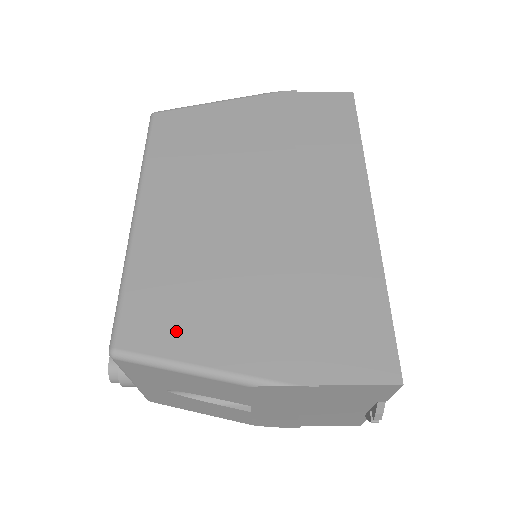
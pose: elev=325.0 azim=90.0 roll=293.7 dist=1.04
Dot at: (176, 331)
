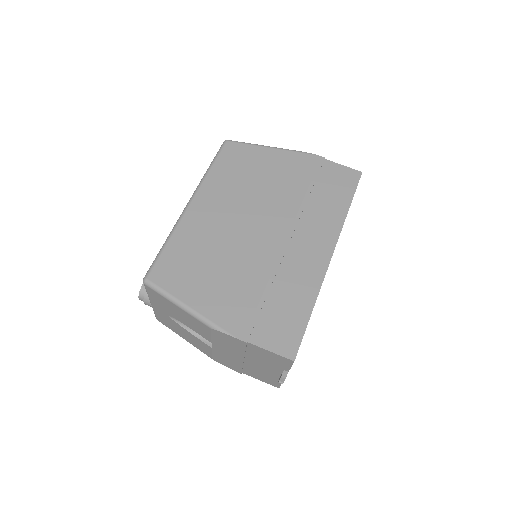
Dot at: (183, 282)
